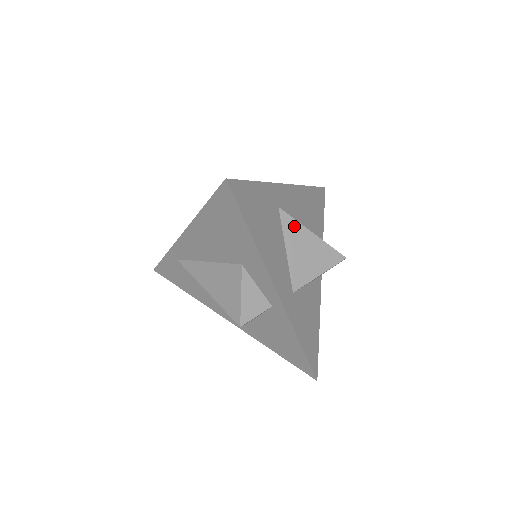
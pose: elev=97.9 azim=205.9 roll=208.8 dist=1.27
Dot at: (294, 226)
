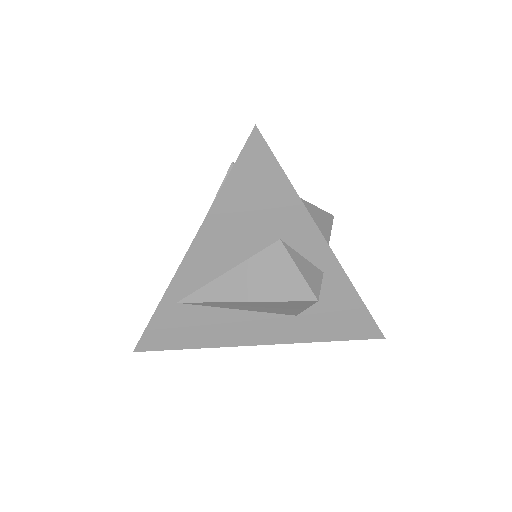
Dot at: occluded
